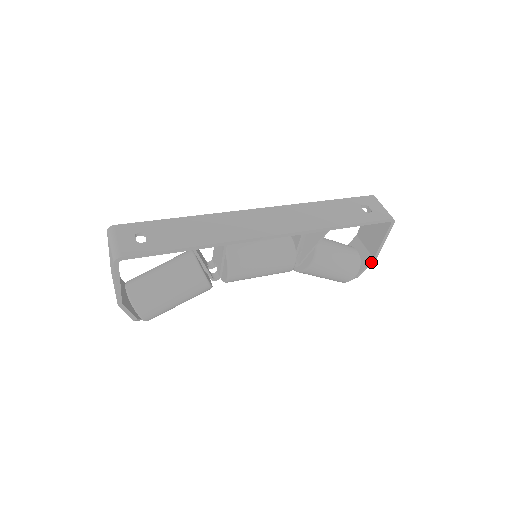
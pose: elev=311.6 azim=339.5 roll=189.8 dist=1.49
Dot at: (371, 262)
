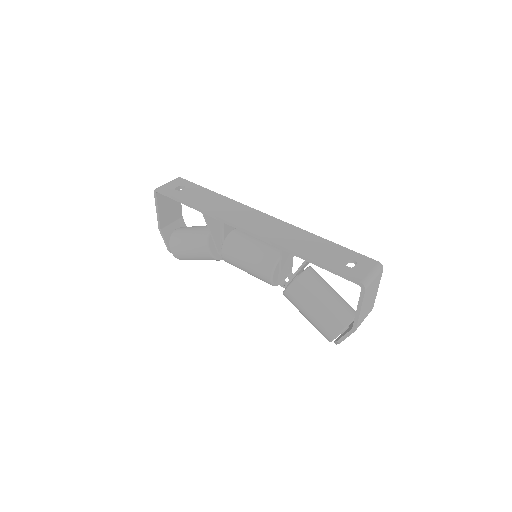
Dot at: (351, 331)
